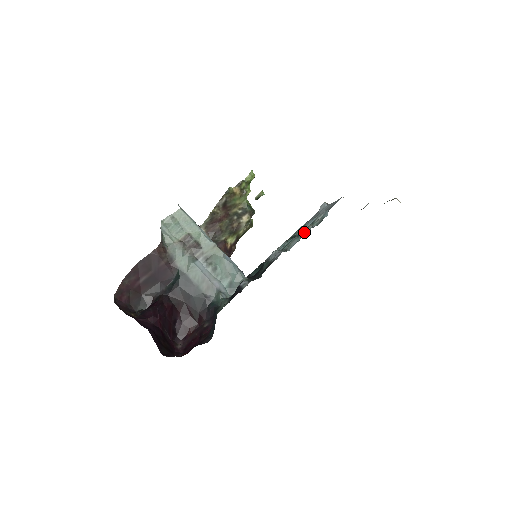
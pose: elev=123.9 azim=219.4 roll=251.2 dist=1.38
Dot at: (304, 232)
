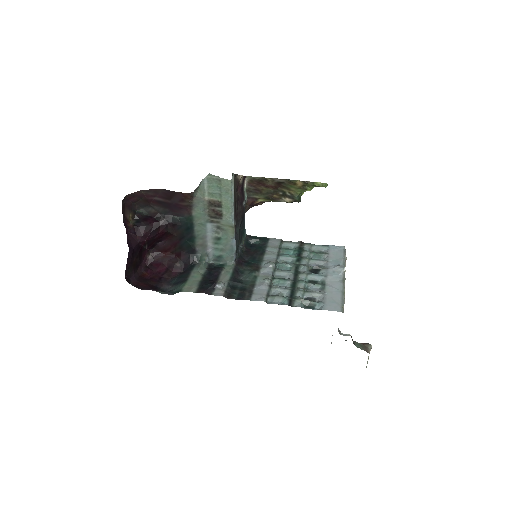
Dot at: (296, 292)
